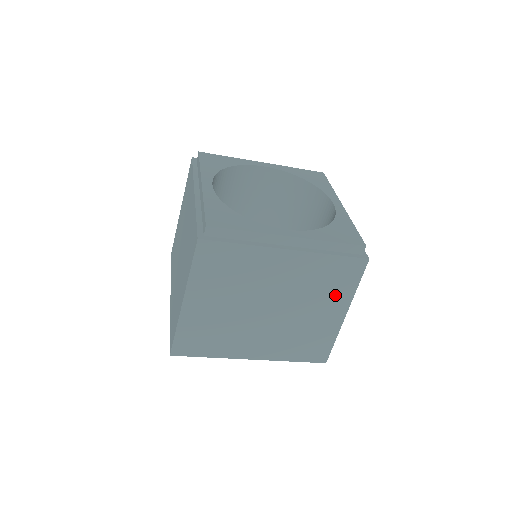
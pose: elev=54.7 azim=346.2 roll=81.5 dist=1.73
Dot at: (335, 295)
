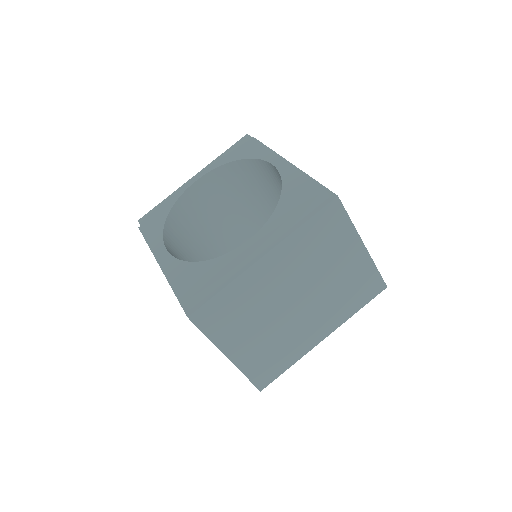
Dot at: (339, 244)
